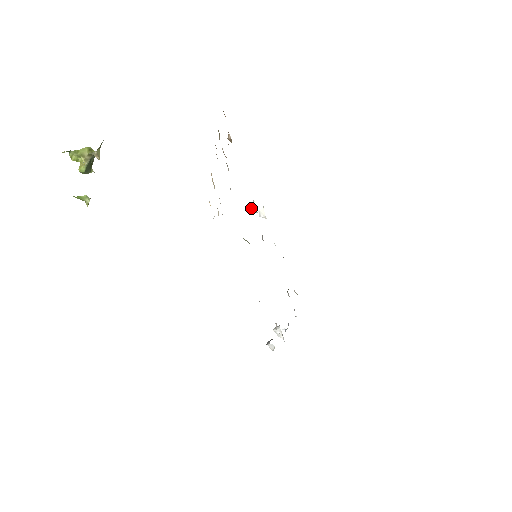
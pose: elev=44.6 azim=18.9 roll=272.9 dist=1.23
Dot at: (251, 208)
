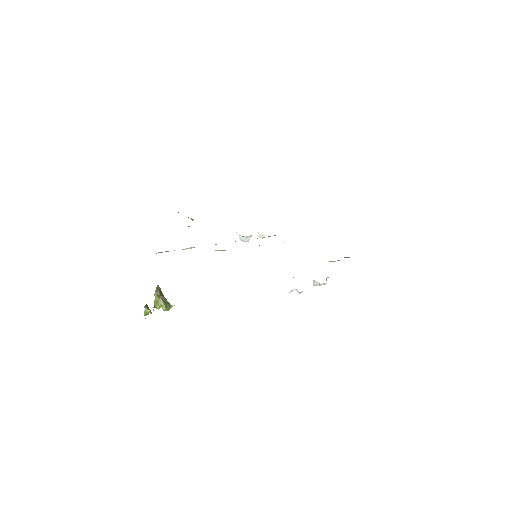
Dot at: (241, 238)
